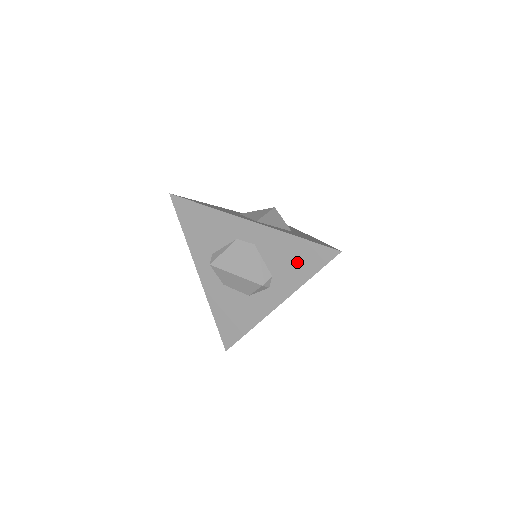
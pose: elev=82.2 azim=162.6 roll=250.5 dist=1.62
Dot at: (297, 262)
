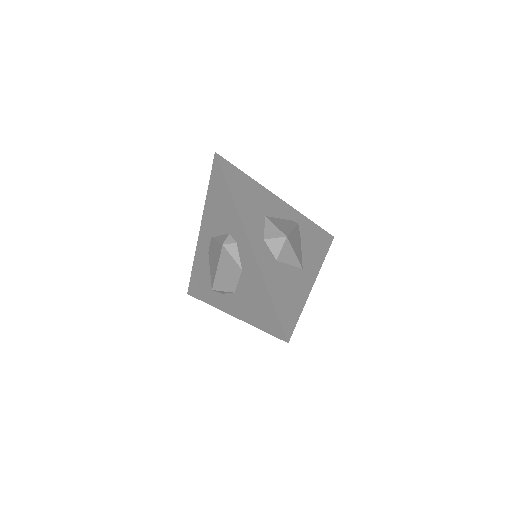
Dot at: (221, 201)
